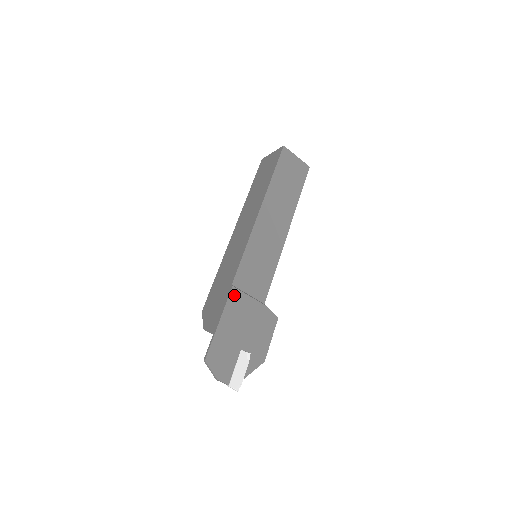
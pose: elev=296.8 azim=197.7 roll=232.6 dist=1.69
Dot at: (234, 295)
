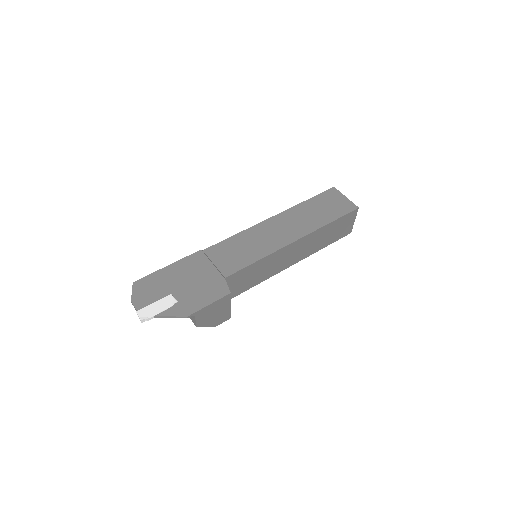
Dot at: (197, 256)
